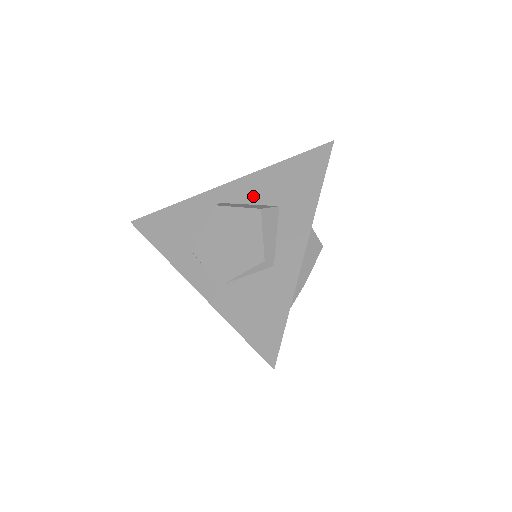
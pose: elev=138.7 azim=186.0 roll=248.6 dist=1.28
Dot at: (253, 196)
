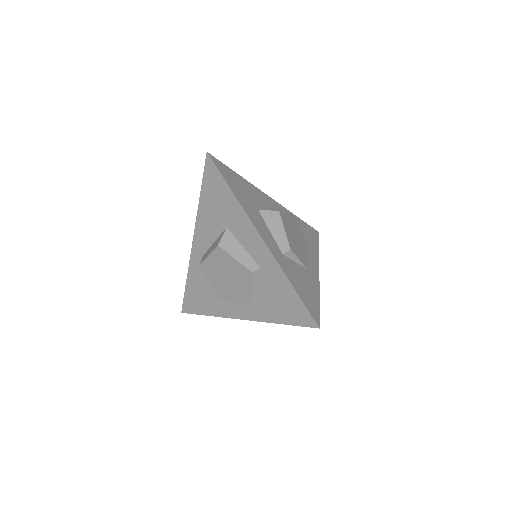
Dot at: (210, 235)
